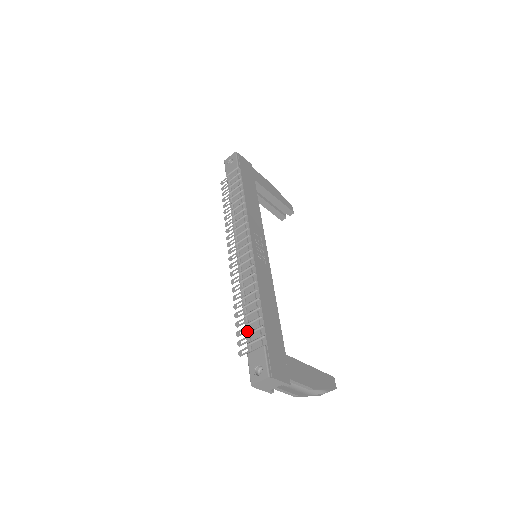
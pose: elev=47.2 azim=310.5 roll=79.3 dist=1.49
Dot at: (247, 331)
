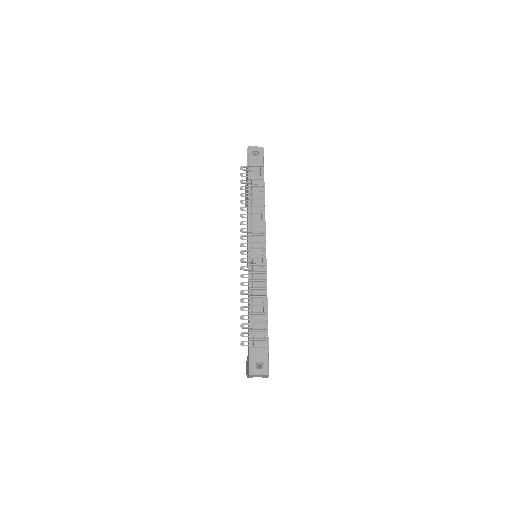
Dot at: (252, 328)
